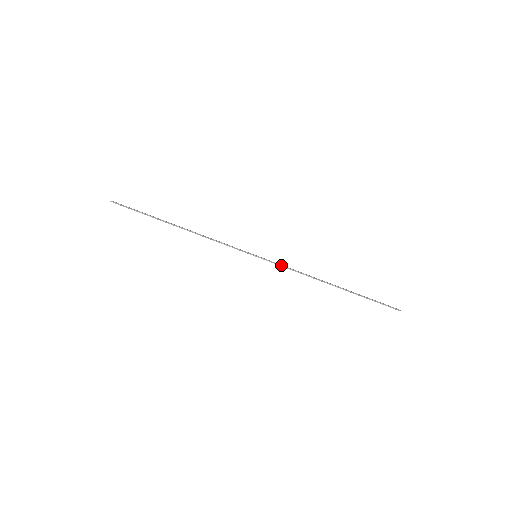
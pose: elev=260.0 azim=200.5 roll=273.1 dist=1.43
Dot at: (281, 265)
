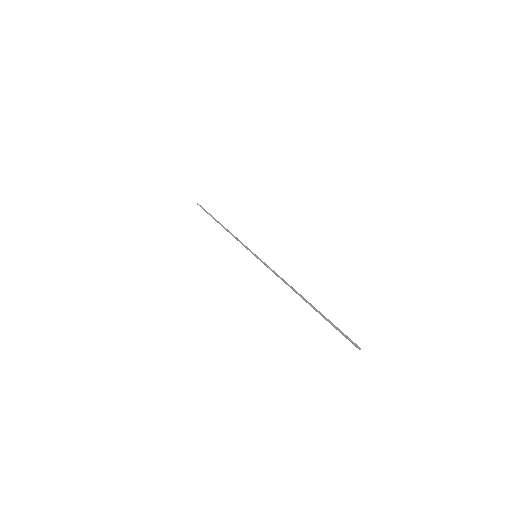
Dot at: (269, 268)
